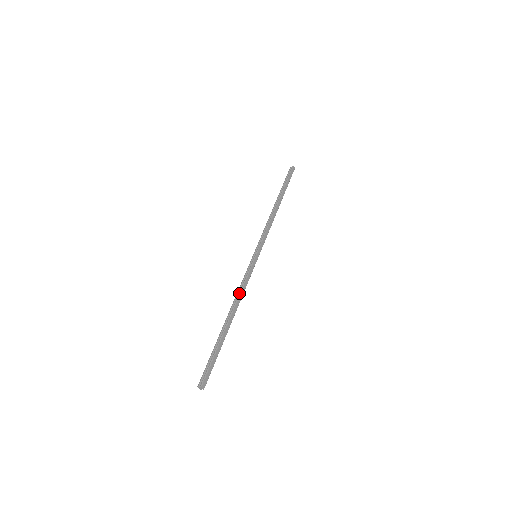
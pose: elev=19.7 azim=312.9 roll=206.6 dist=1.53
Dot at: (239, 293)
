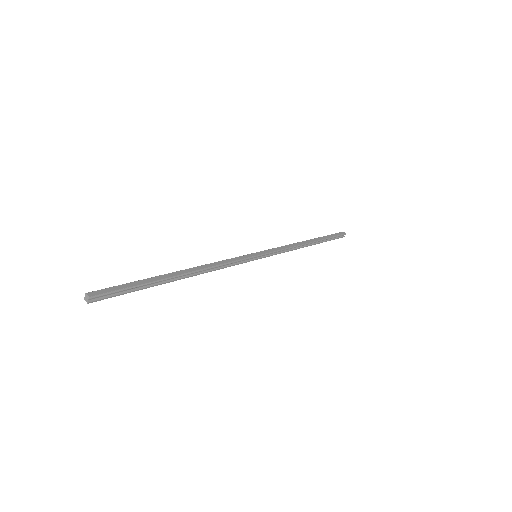
Dot at: (210, 263)
